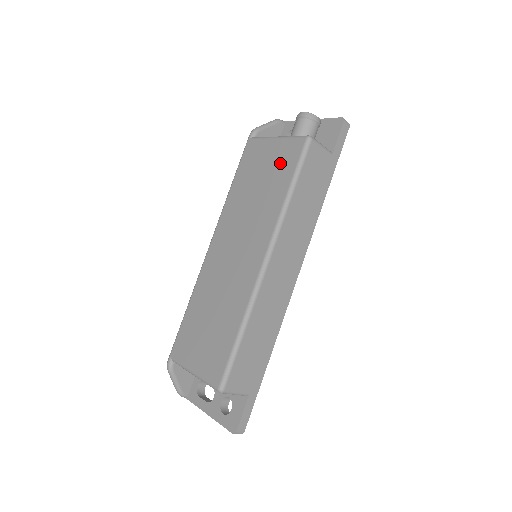
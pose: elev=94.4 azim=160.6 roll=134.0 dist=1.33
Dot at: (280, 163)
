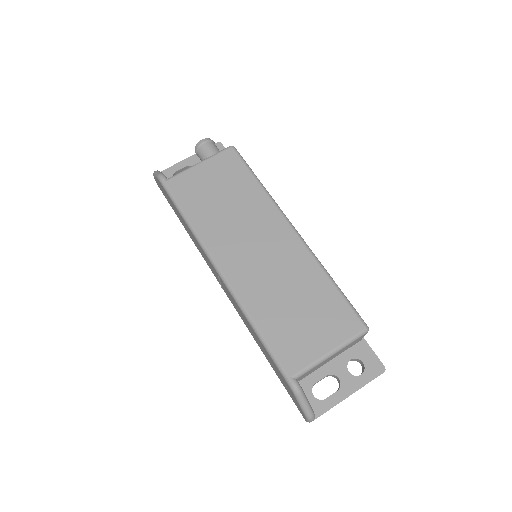
Dot at: (226, 173)
